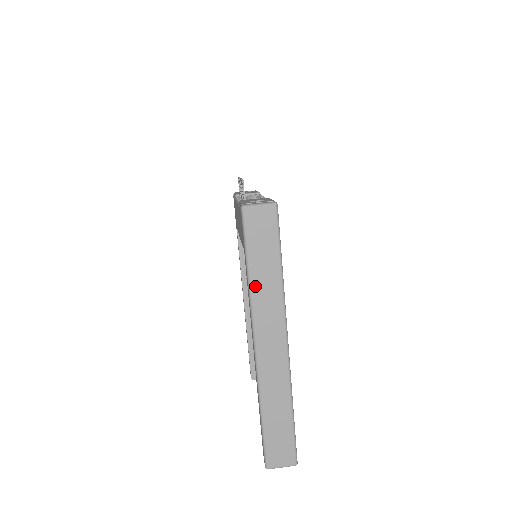
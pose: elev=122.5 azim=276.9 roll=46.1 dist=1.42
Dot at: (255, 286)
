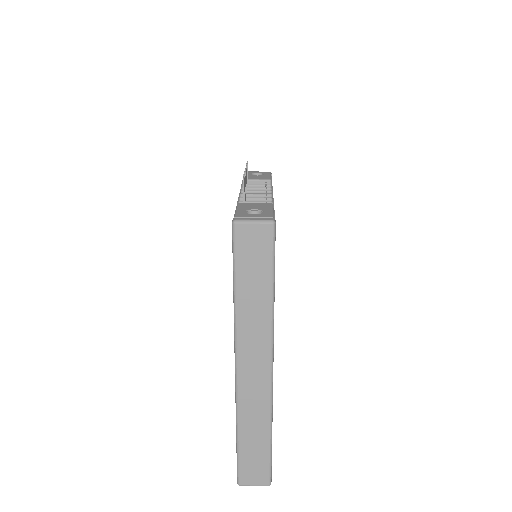
Dot at: (241, 309)
